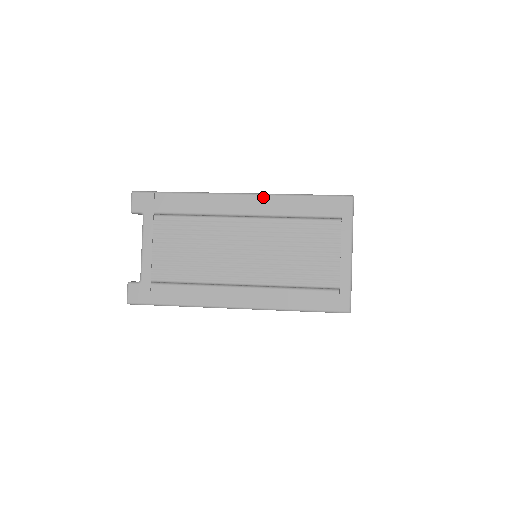
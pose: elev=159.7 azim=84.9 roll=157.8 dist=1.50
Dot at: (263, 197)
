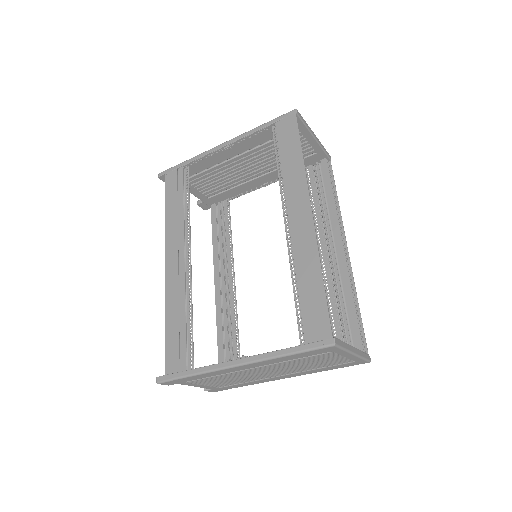
Dot at: occluded
